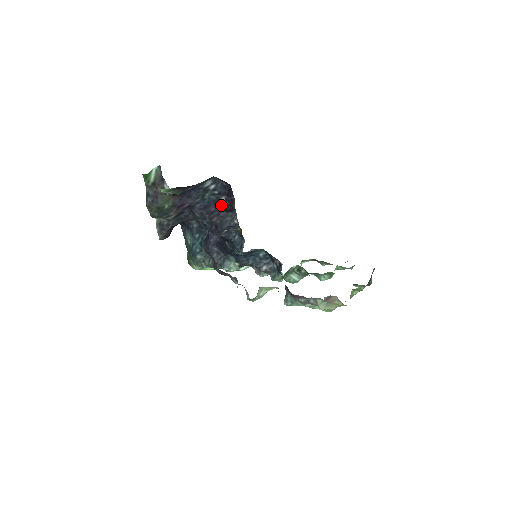
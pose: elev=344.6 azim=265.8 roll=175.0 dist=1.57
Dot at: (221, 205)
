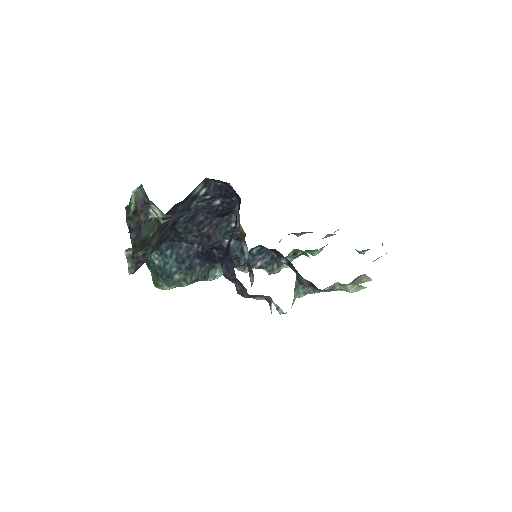
Dot at: (214, 211)
